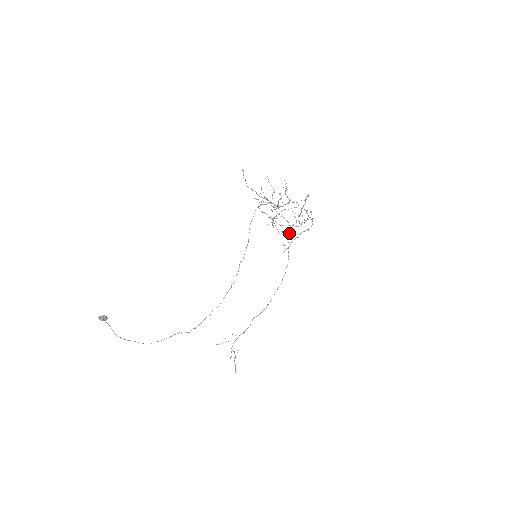
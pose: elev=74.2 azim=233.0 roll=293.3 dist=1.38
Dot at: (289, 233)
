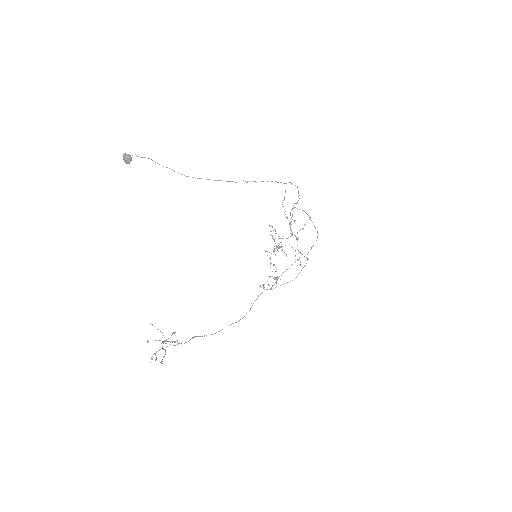
Dot at: occluded
